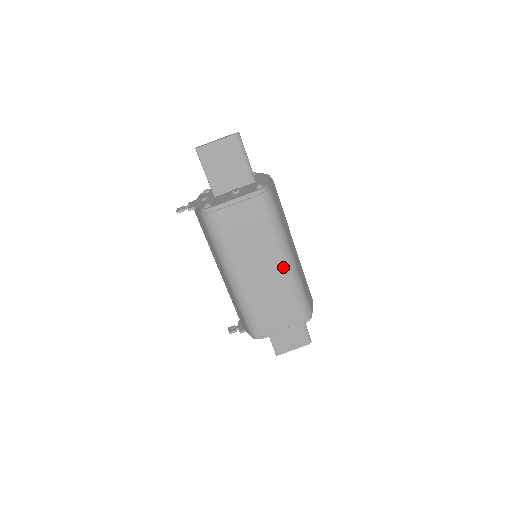
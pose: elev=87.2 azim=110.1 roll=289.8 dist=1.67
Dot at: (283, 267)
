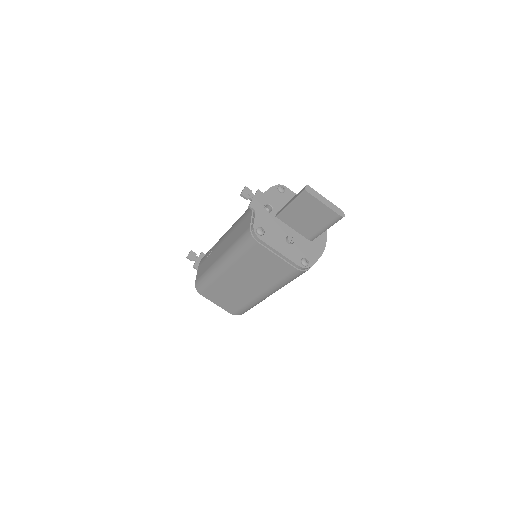
Dot at: (258, 295)
